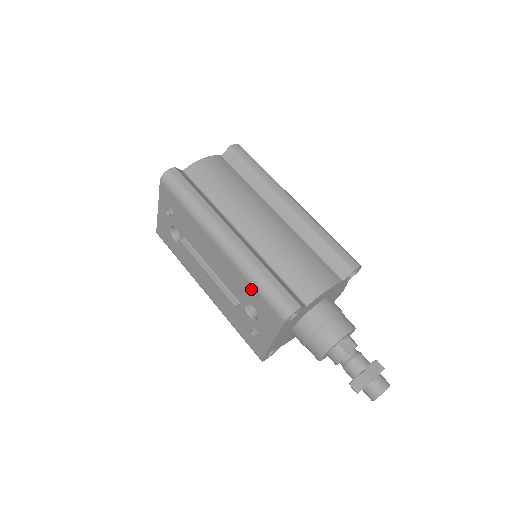
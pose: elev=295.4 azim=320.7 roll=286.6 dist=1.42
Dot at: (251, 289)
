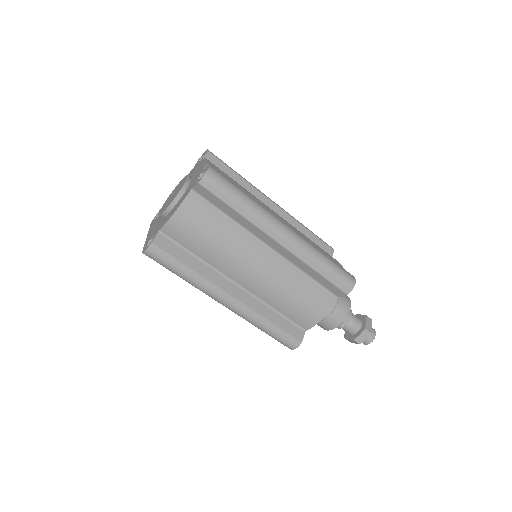
Dot at: occluded
